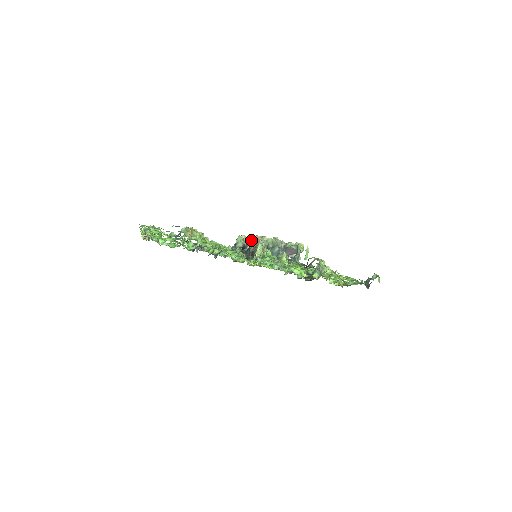
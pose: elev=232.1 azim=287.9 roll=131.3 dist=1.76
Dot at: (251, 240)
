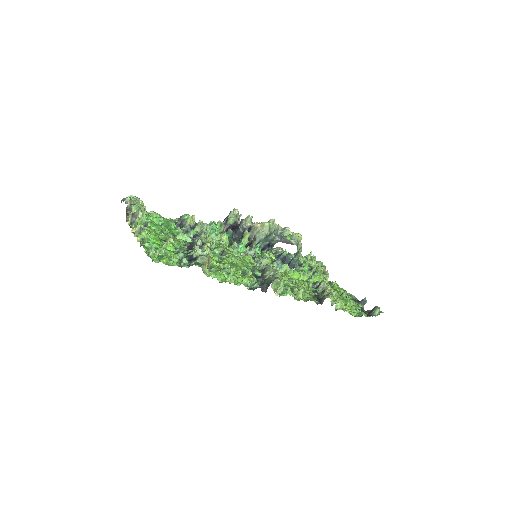
Dot at: (246, 221)
